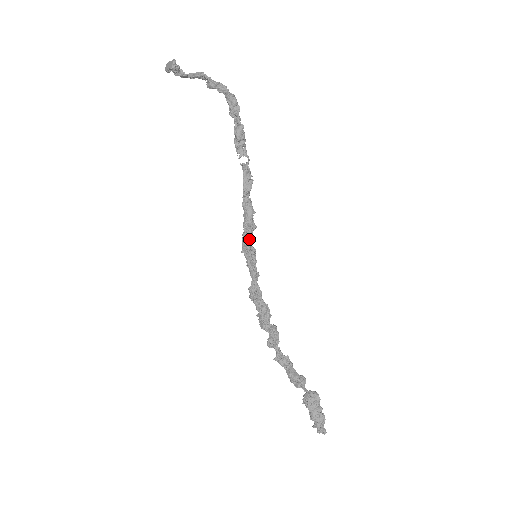
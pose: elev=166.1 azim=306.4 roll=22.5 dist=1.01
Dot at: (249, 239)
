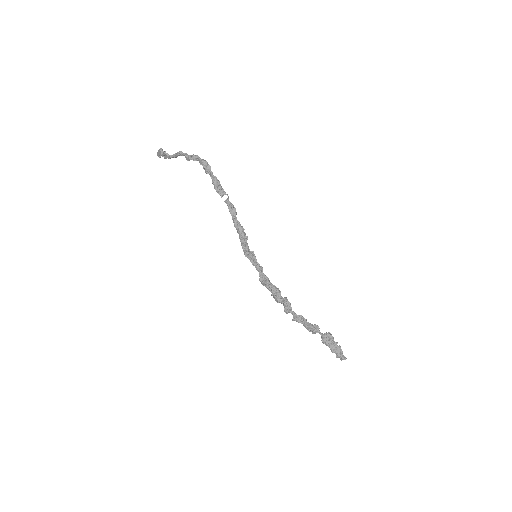
Dot at: (247, 247)
